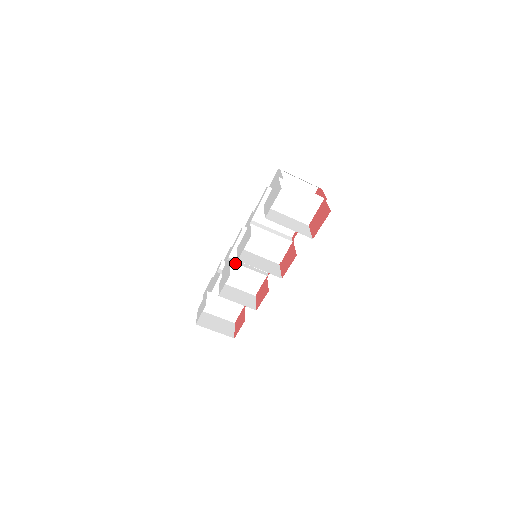
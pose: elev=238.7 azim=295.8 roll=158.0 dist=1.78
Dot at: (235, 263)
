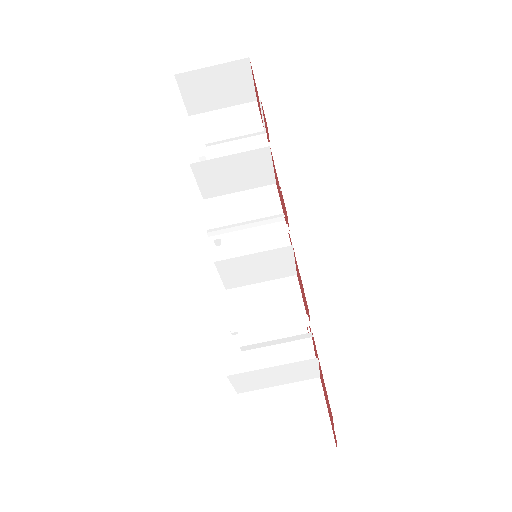
Dot at: (235, 288)
